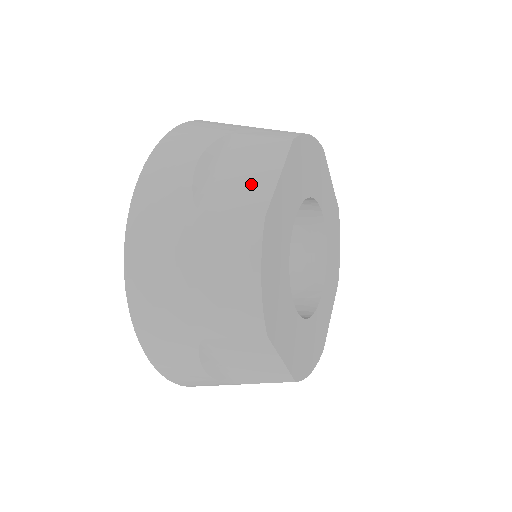
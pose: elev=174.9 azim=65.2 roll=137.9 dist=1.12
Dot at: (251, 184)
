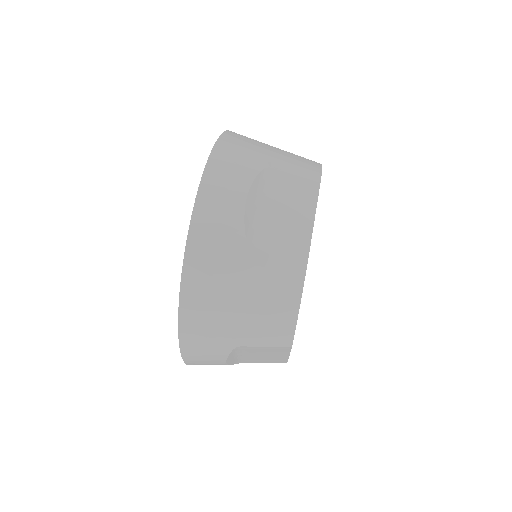
Dot at: (292, 227)
